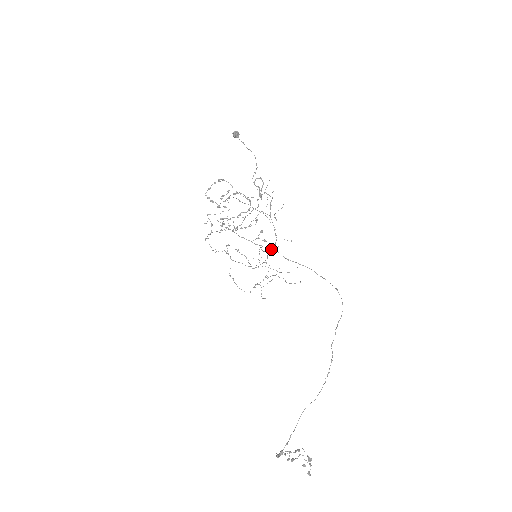
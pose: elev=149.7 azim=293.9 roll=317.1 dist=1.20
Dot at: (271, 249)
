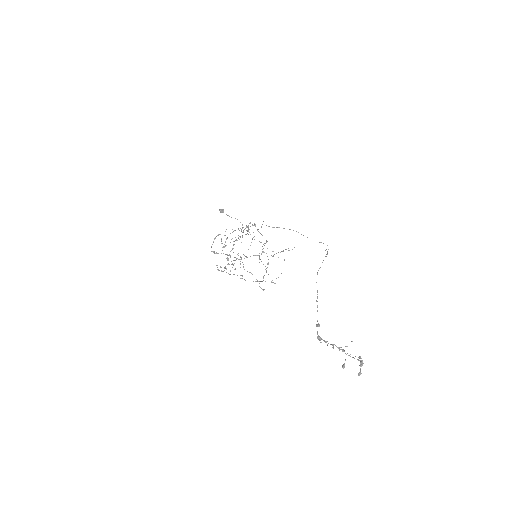
Dot at: occluded
